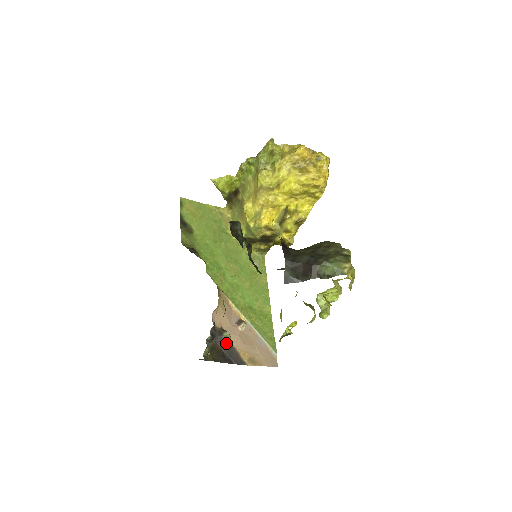
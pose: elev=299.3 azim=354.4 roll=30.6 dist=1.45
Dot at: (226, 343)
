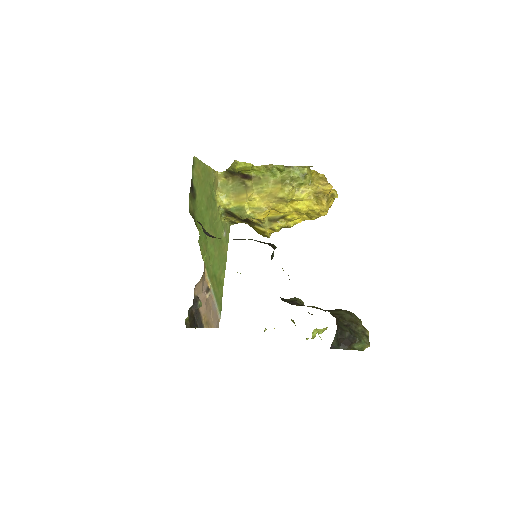
Dot at: (197, 309)
